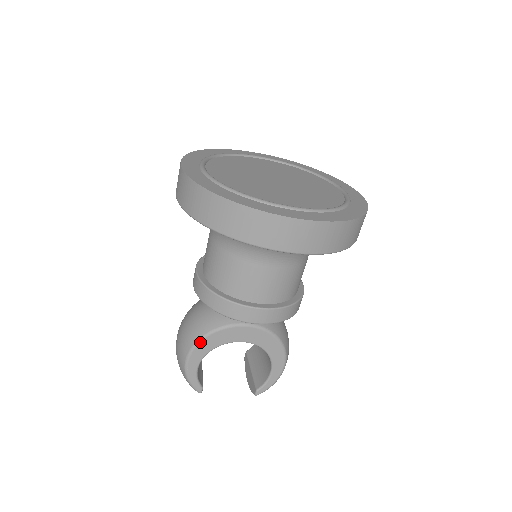
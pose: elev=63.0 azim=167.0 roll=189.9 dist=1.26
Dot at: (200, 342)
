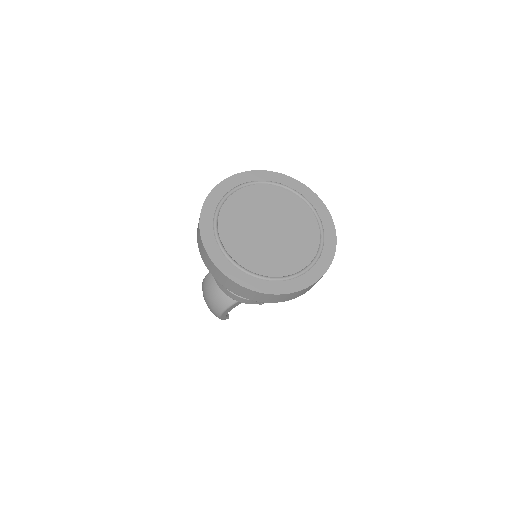
Dot at: (228, 308)
